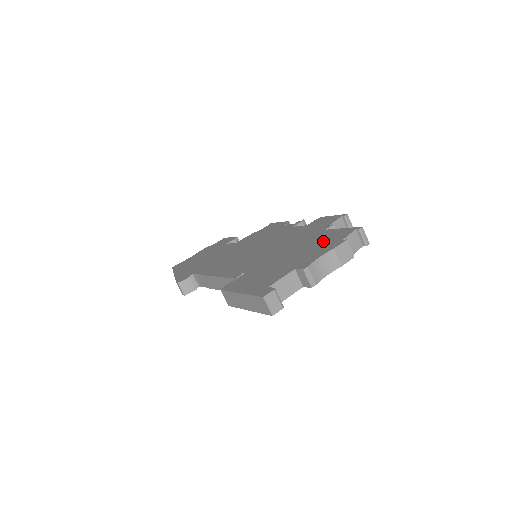
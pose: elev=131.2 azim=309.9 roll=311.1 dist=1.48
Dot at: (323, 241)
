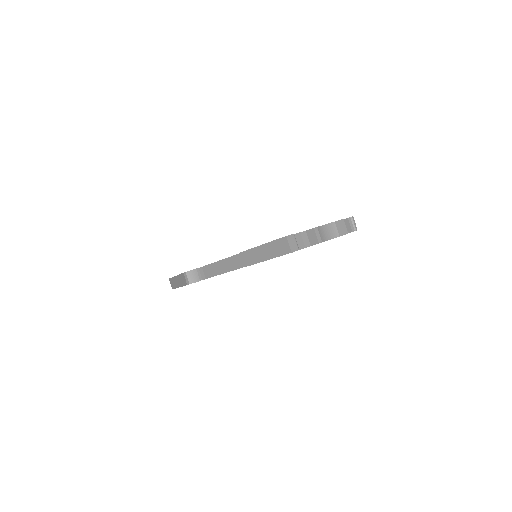
Dot at: occluded
